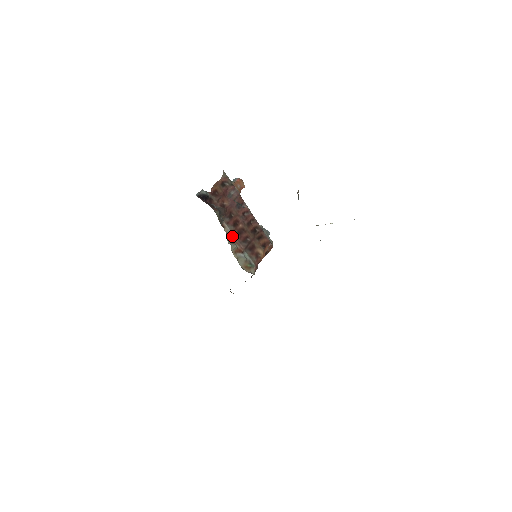
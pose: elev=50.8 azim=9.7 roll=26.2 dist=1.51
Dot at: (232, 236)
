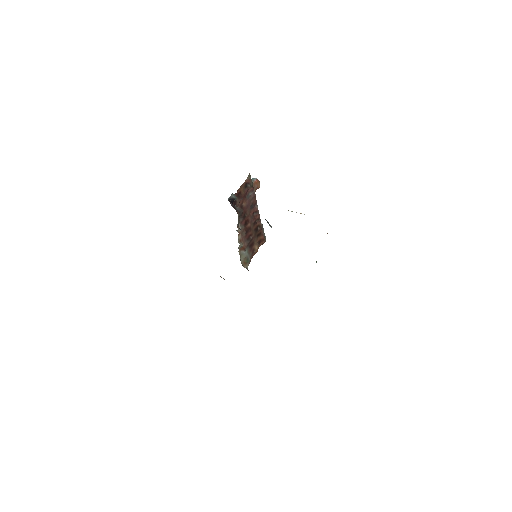
Dot at: (241, 235)
